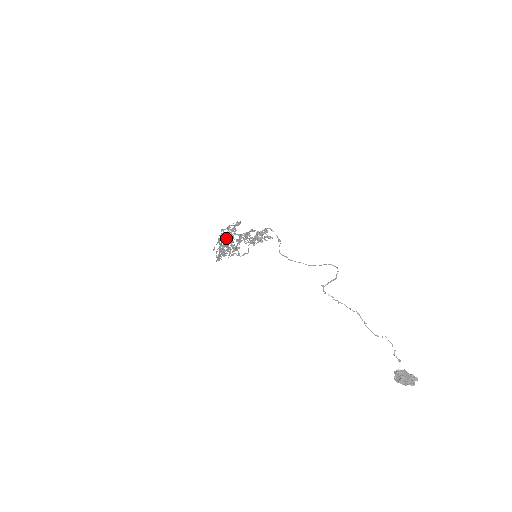
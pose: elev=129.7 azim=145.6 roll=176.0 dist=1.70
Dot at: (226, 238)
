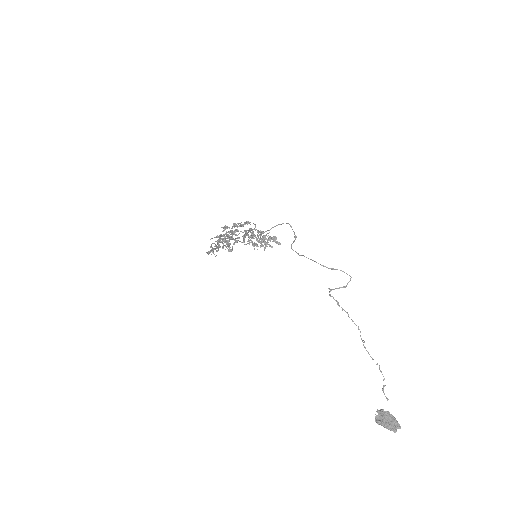
Dot at: occluded
